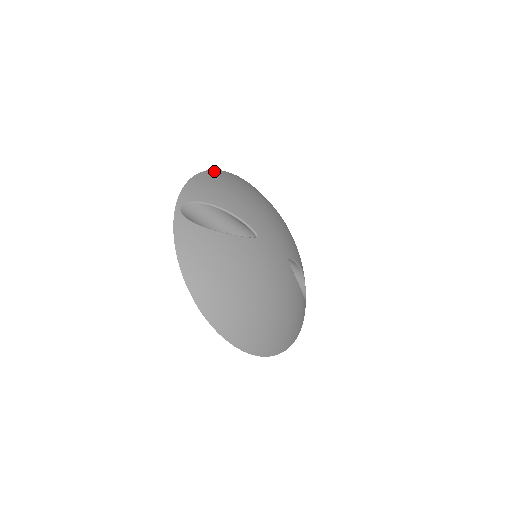
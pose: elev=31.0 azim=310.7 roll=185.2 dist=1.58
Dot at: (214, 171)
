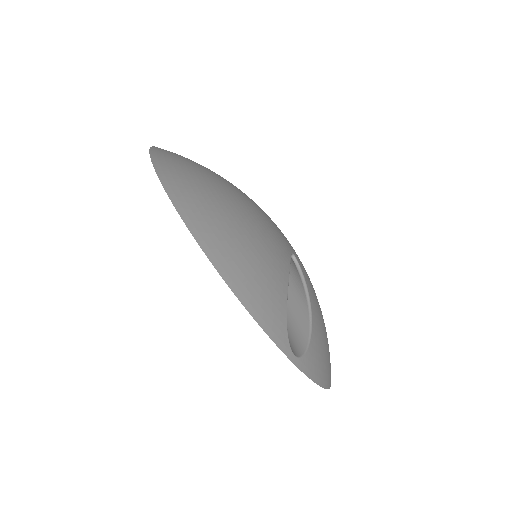
Dot at: occluded
